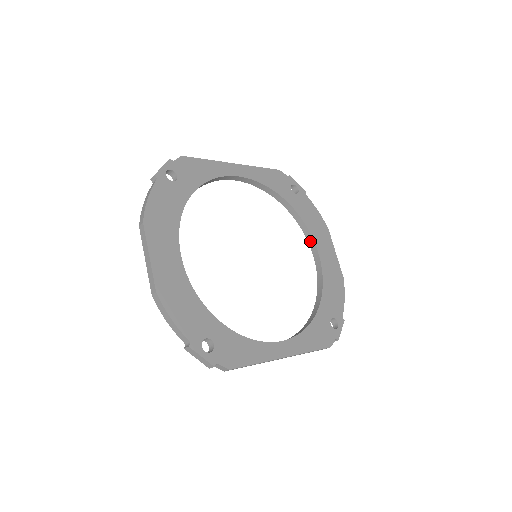
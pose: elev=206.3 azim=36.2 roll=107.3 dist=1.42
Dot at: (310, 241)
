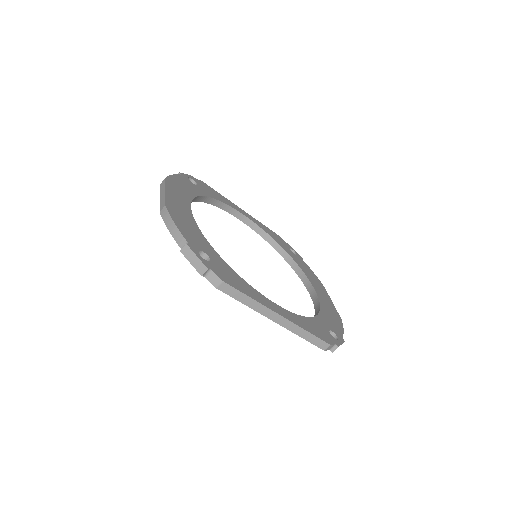
Dot at: (307, 284)
